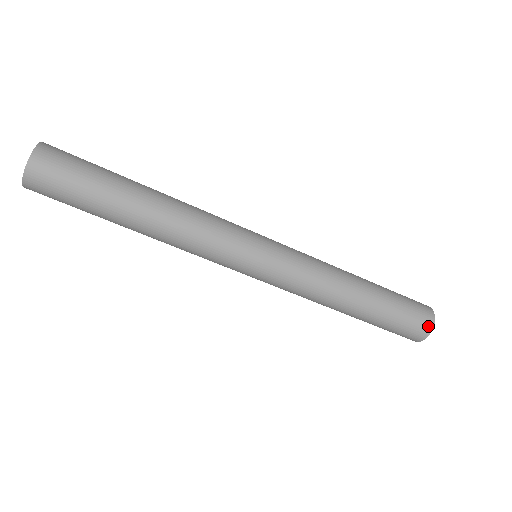
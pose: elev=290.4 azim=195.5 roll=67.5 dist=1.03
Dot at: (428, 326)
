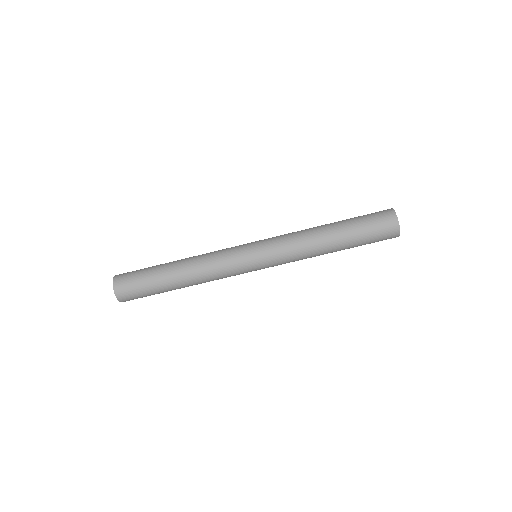
Dot at: (391, 214)
